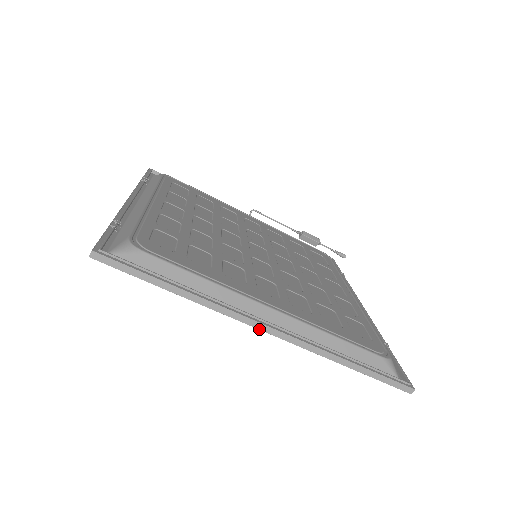
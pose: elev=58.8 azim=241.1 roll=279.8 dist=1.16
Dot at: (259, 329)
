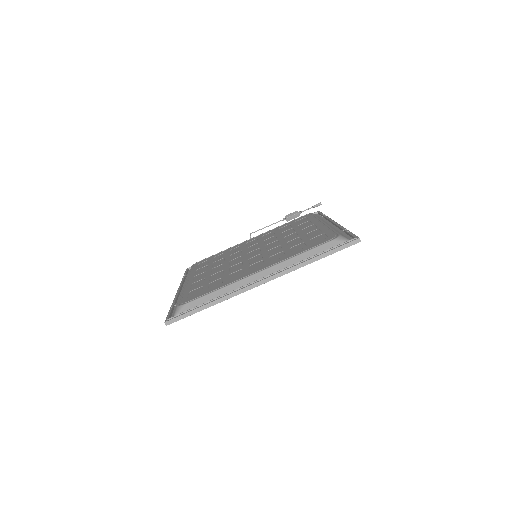
Dot at: occluded
